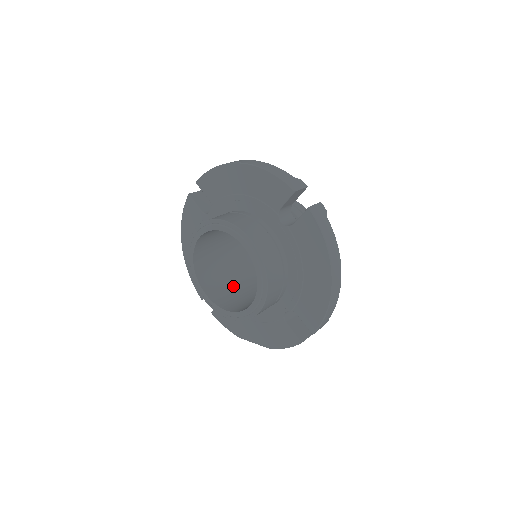
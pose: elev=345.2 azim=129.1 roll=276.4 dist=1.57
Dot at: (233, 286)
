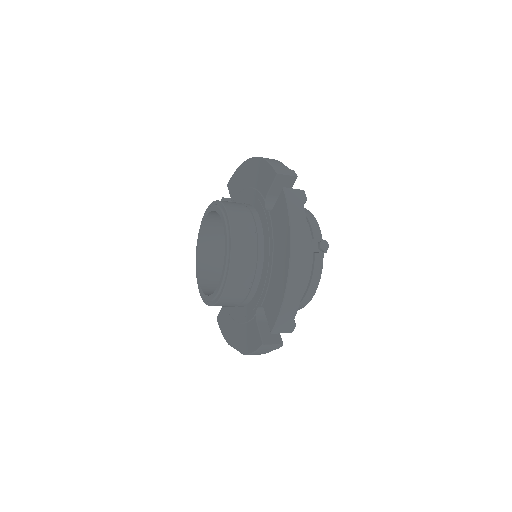
Dot at: occluded
